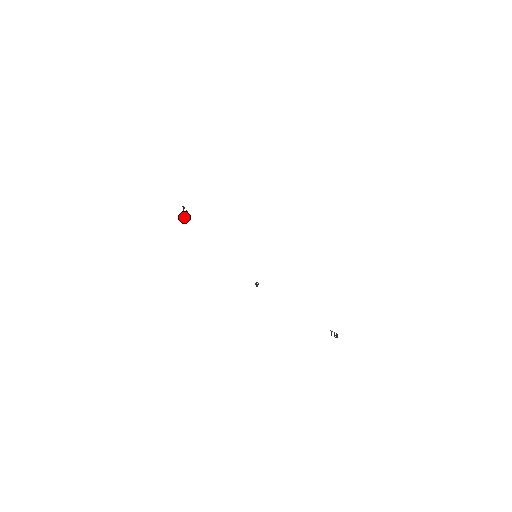
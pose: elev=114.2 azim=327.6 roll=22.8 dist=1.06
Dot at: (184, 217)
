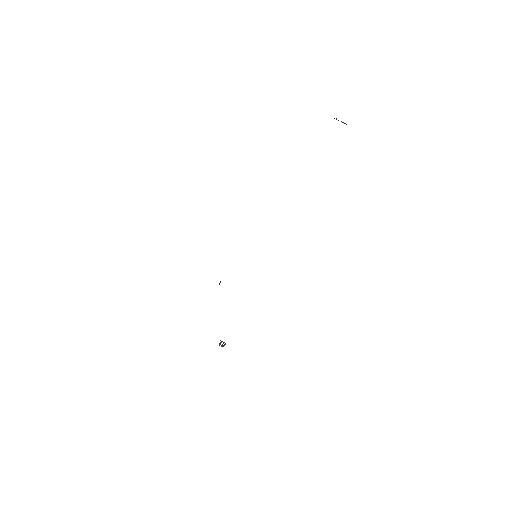
Dot at: occluded
